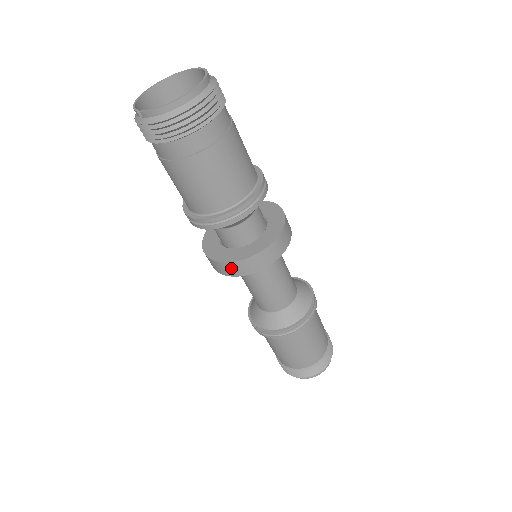
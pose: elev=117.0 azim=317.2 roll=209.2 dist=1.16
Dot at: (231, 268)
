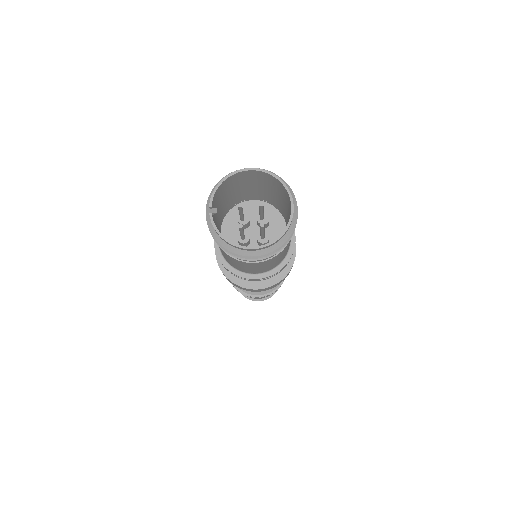
Dot at: occluded
